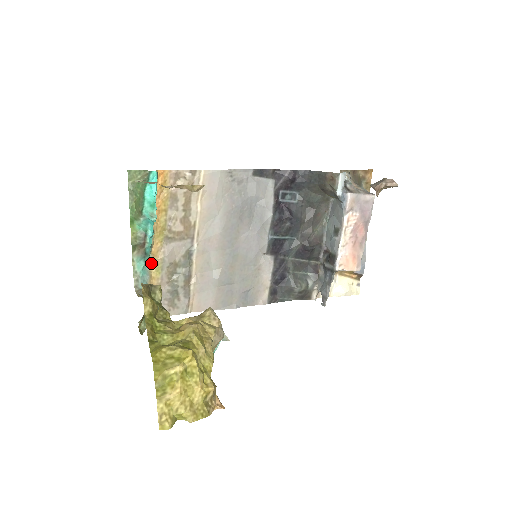
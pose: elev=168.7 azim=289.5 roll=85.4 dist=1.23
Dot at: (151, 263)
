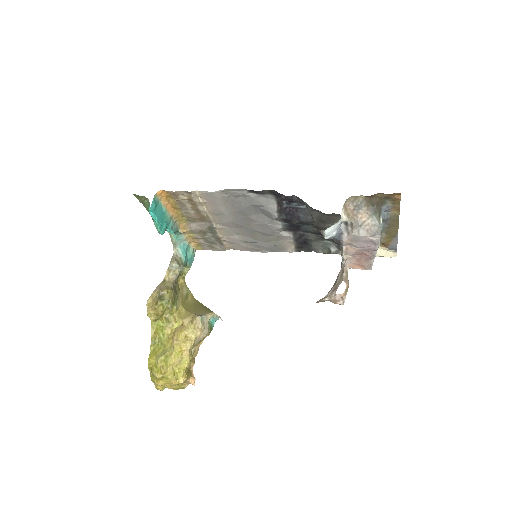
Dot at: (183, 233)
